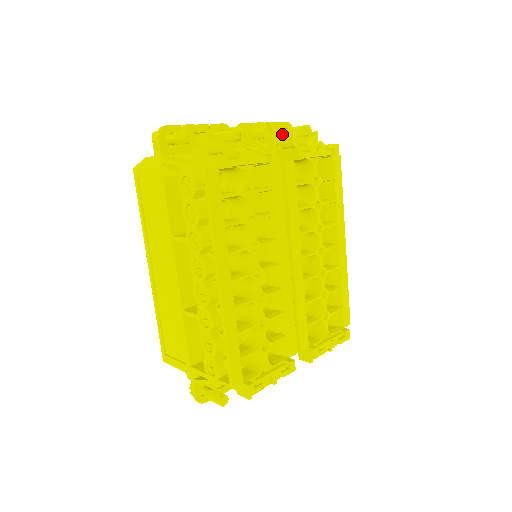
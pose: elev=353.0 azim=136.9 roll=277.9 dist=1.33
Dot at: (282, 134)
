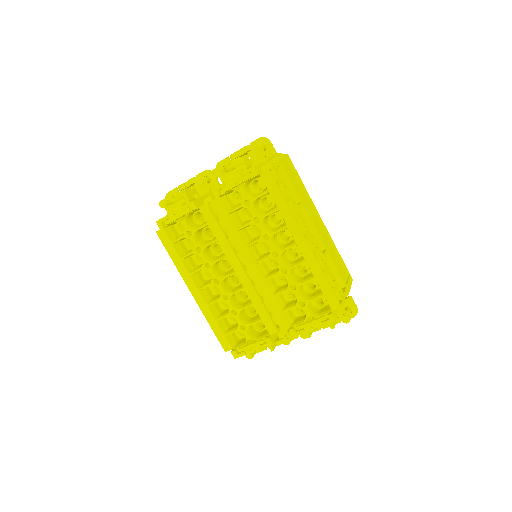
Dot at: occluded
